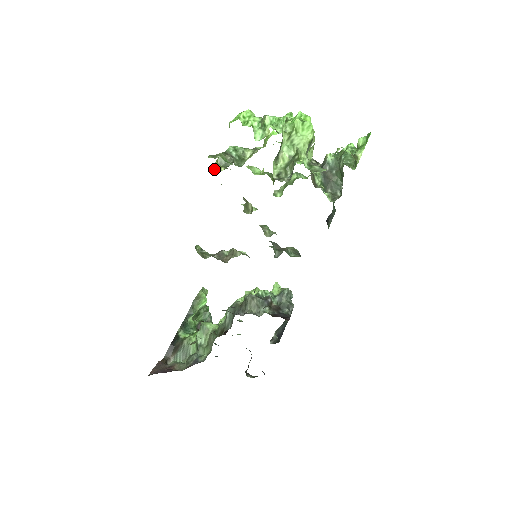
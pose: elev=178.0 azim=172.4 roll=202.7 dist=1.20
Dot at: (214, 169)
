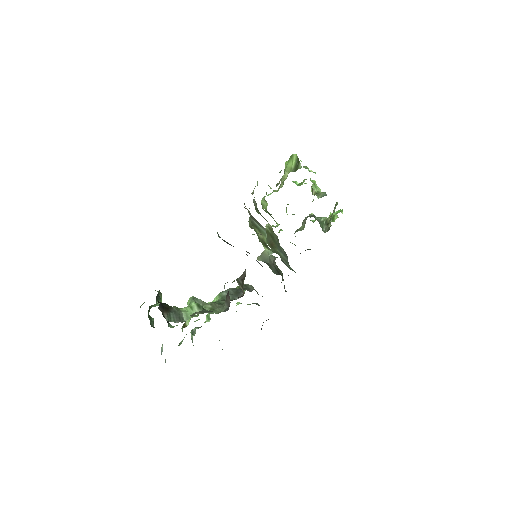
Dot at: occluded
